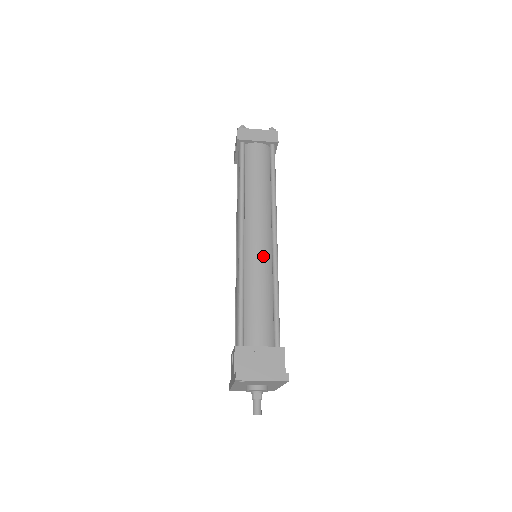
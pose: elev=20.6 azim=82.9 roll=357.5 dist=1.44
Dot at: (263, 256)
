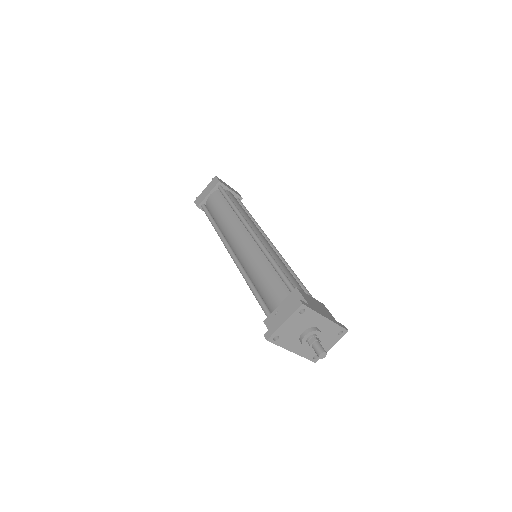
Dot at: (250, 250)
